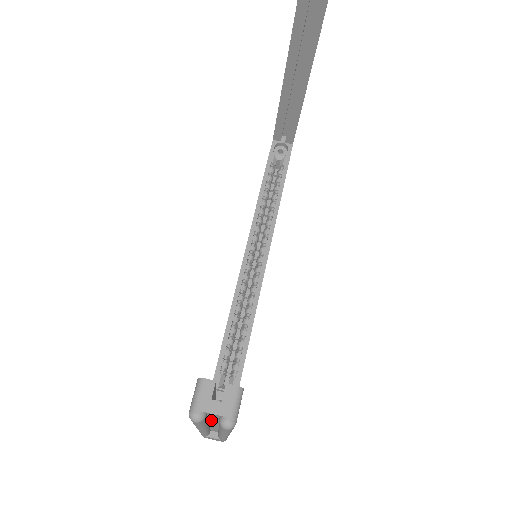
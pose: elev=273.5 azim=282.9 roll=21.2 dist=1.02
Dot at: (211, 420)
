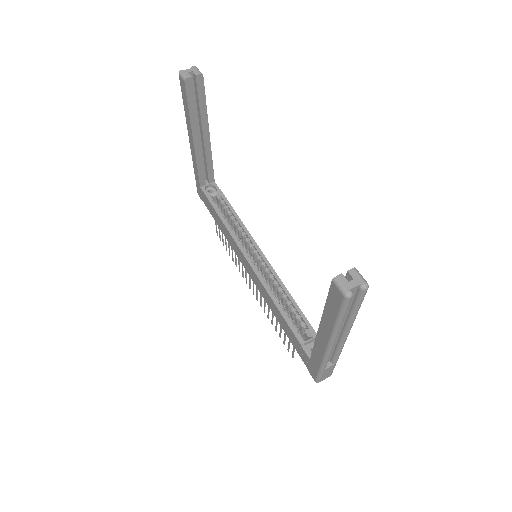
Dot at: occluded
